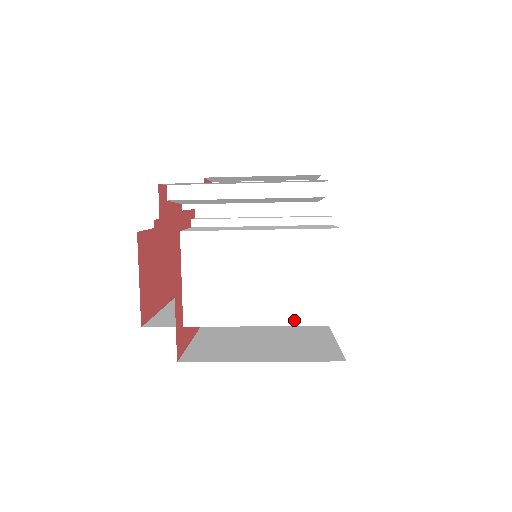
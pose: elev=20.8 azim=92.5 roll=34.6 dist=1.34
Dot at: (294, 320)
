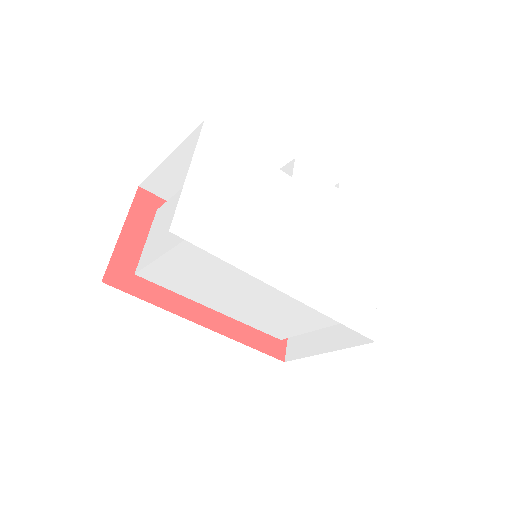
Dot at: occluded
